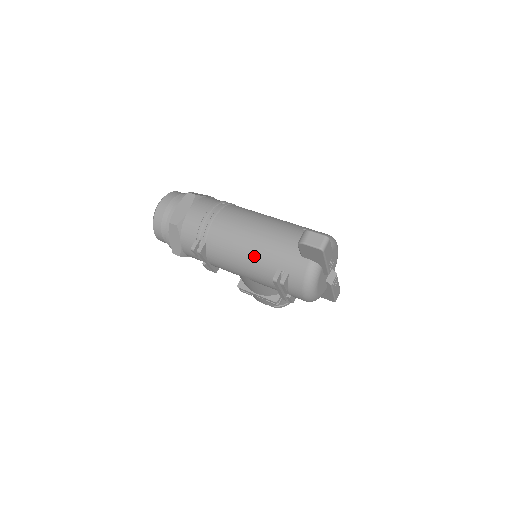
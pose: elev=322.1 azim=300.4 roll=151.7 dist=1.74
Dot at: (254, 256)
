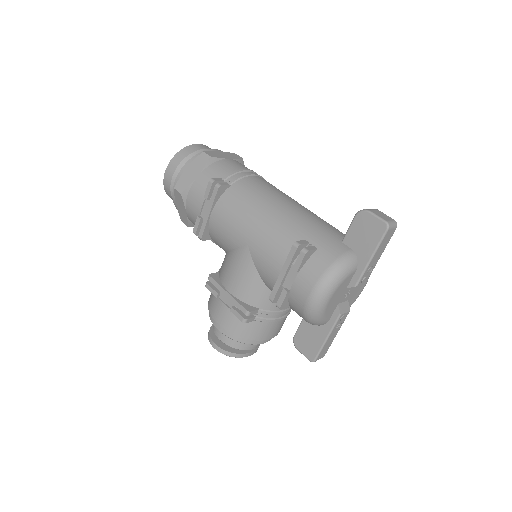
Dot at: (282, 218)
